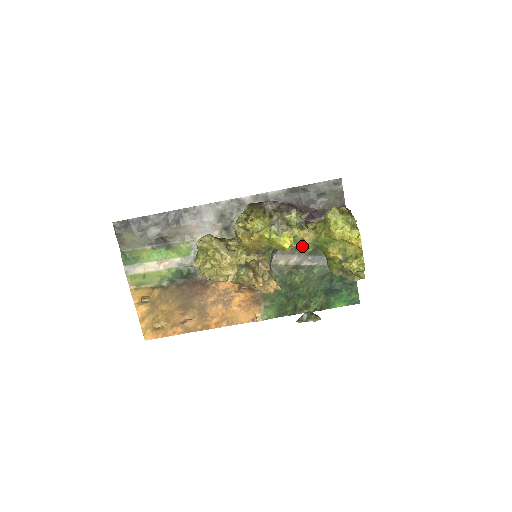
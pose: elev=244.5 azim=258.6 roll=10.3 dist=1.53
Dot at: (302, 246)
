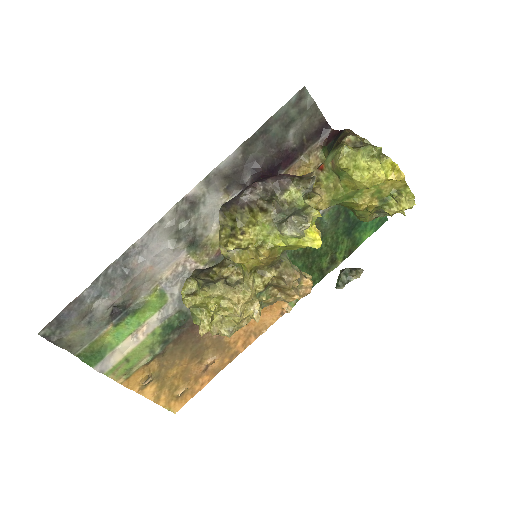
Dot at: occluded
